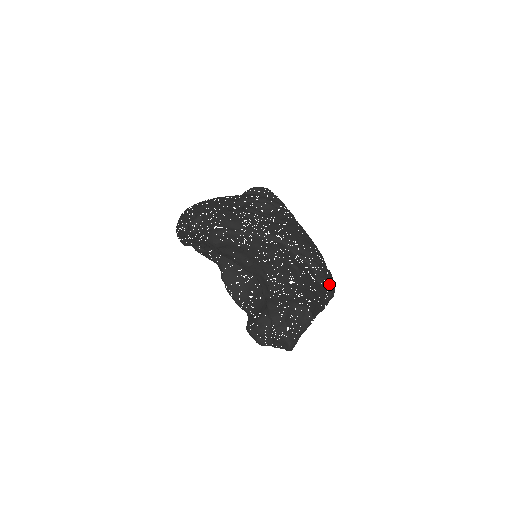
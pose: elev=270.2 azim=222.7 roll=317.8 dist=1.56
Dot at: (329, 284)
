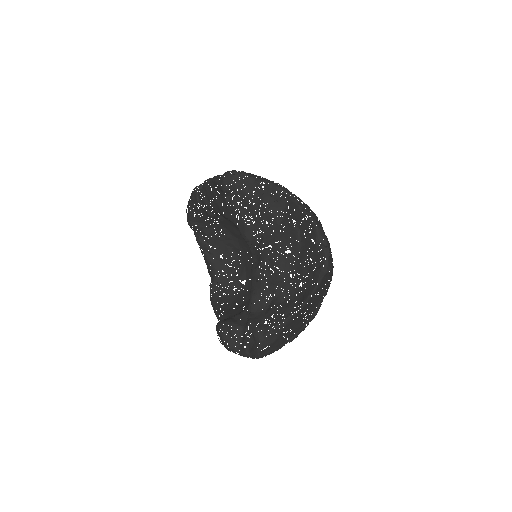
Dot at: (329, 253)
